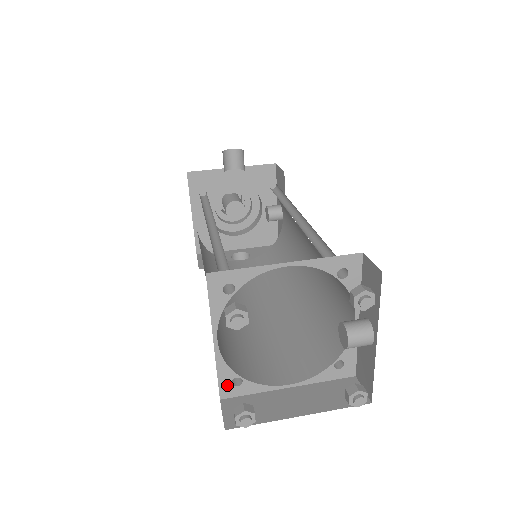
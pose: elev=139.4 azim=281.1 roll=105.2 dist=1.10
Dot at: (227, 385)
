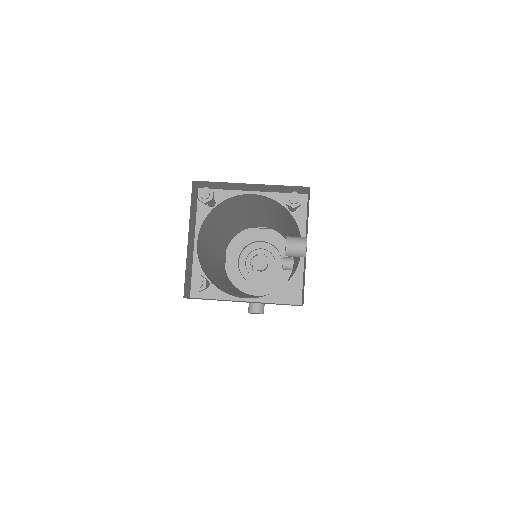
Dot at: occluded
